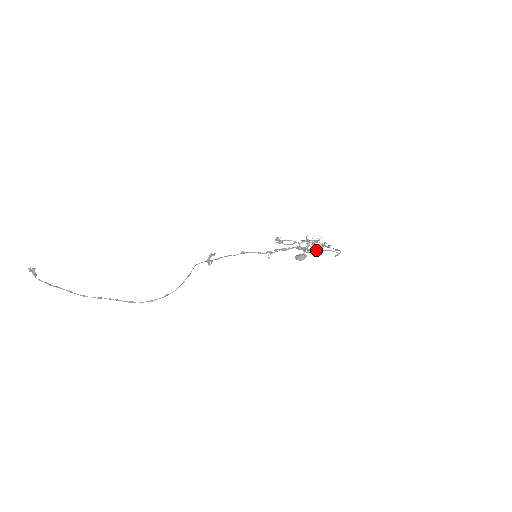
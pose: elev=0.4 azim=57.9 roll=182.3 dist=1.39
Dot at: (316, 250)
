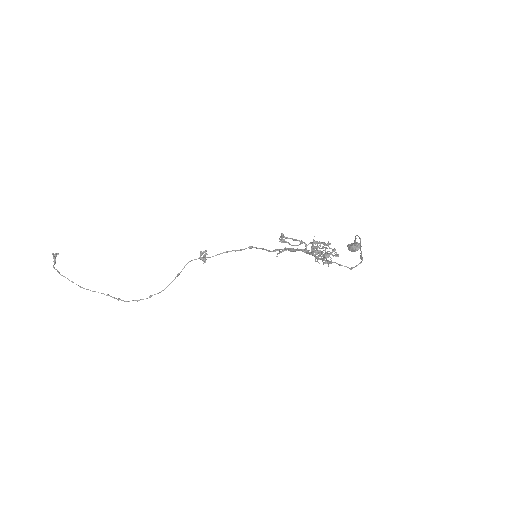
Dot at: (321, 259)
